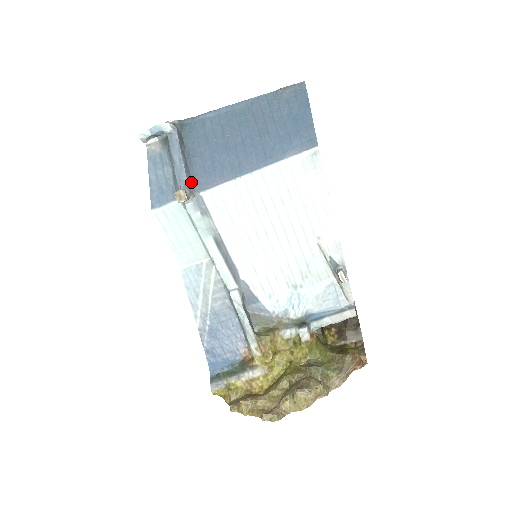
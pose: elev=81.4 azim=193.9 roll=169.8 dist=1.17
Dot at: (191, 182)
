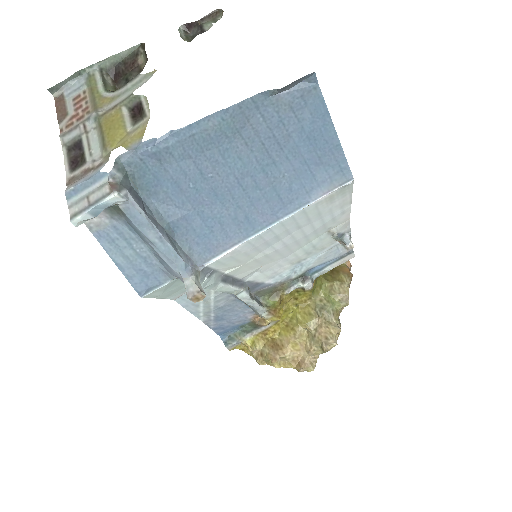
Dot at: (187, 257)
